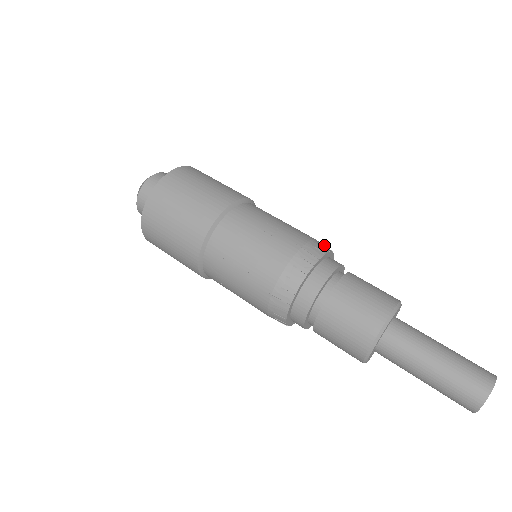
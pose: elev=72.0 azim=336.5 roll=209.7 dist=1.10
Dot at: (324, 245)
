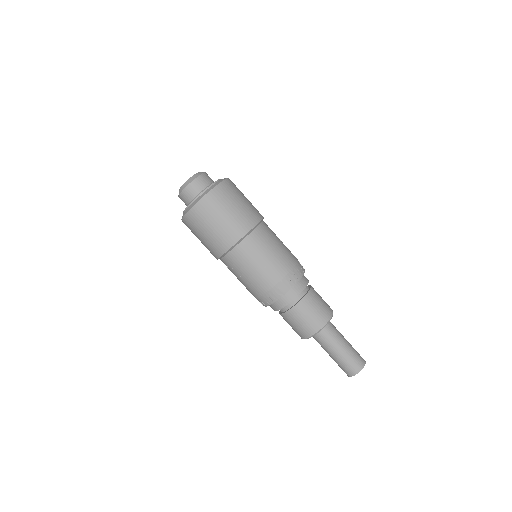
Dot at: (299, 271)
